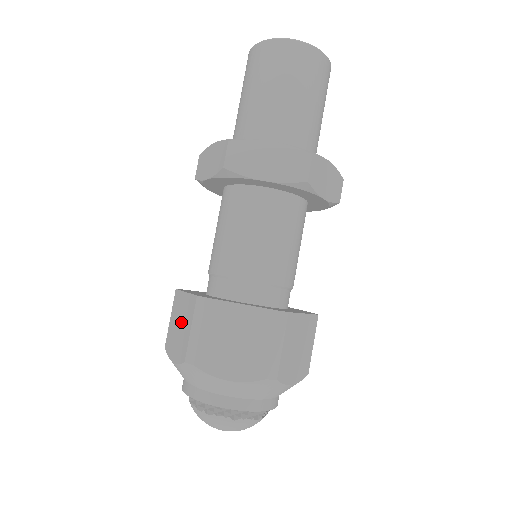
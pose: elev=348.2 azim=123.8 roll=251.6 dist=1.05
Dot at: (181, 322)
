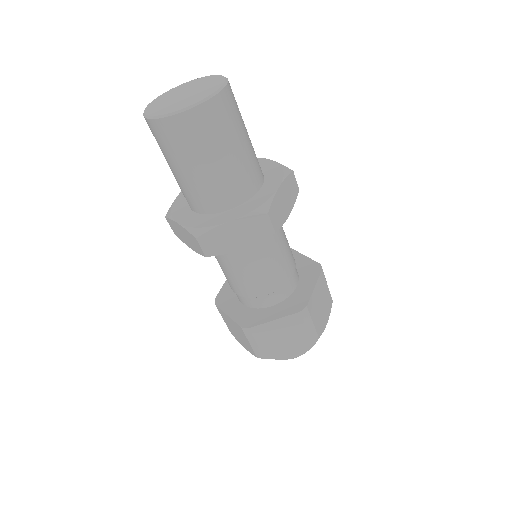
Dot at: (237, 332)
